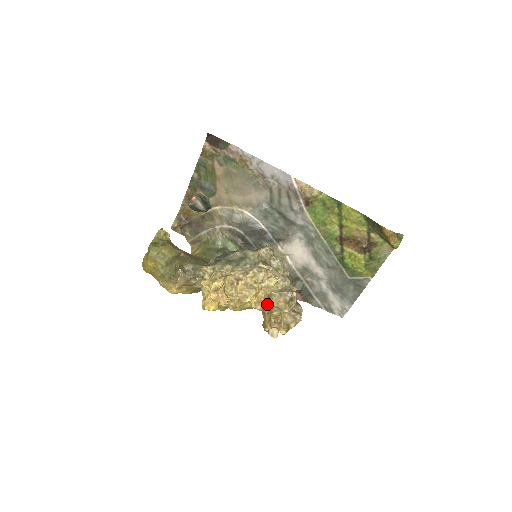
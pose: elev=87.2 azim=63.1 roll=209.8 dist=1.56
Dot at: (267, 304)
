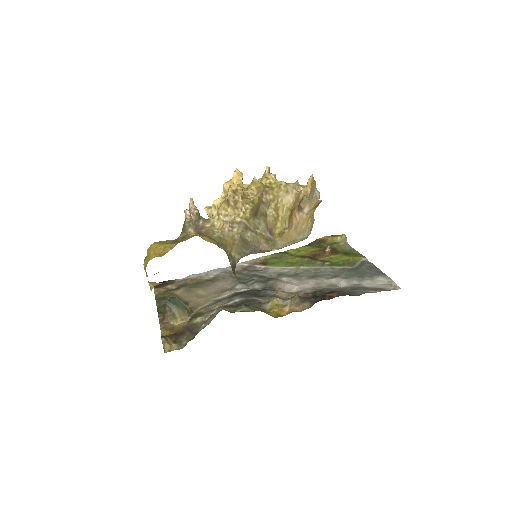
Dot at: occluded
